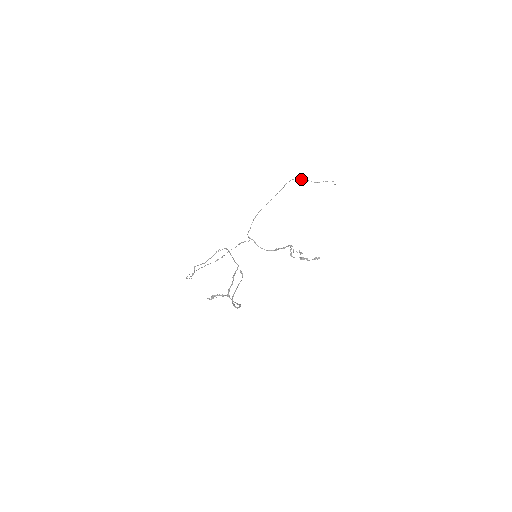
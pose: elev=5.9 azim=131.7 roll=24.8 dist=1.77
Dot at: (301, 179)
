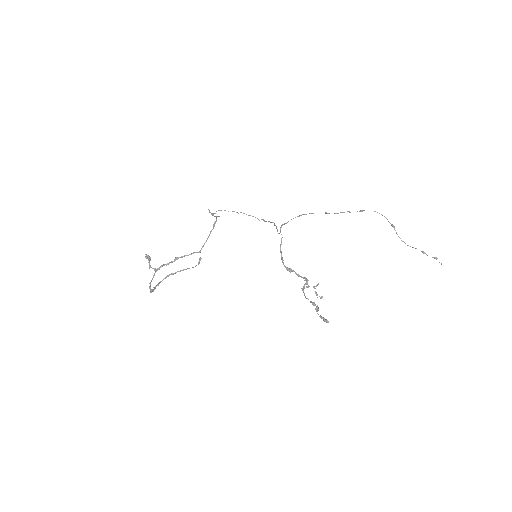
Dot at: (388, 221)
